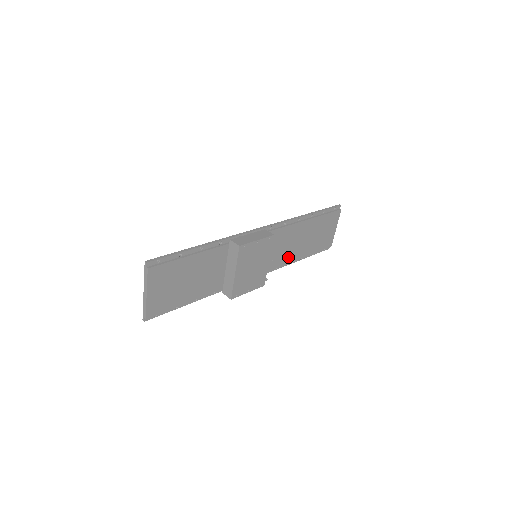
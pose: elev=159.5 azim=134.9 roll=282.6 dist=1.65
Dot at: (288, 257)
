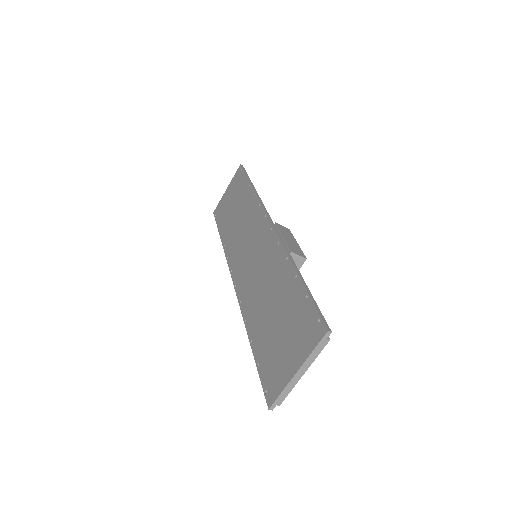
Dot at: occluded
